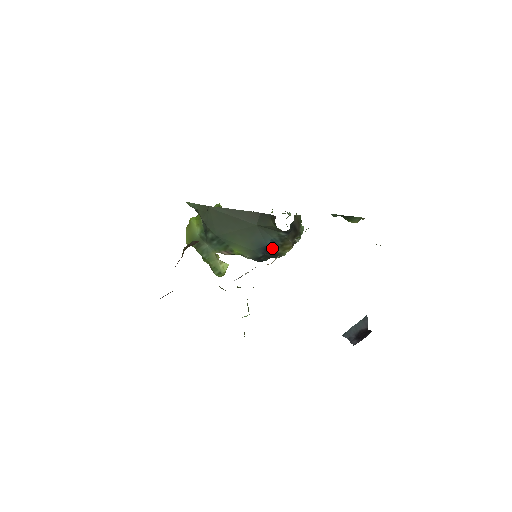
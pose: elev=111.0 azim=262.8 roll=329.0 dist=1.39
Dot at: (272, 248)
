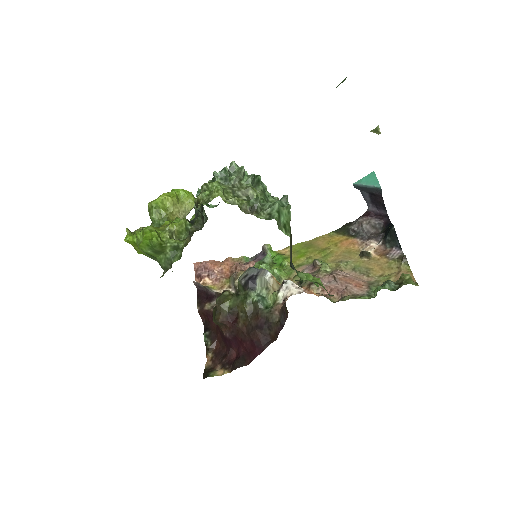
Dot at: occluded
